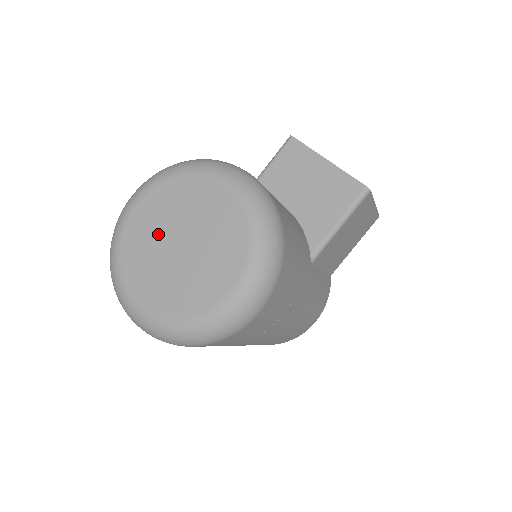
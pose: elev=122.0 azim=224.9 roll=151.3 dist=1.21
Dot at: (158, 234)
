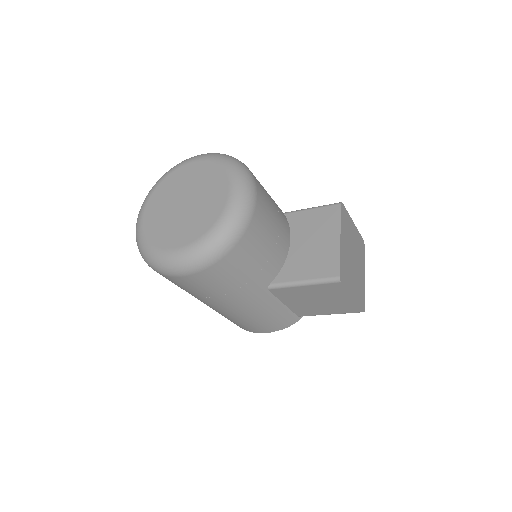
Dot at: (183, 187)
